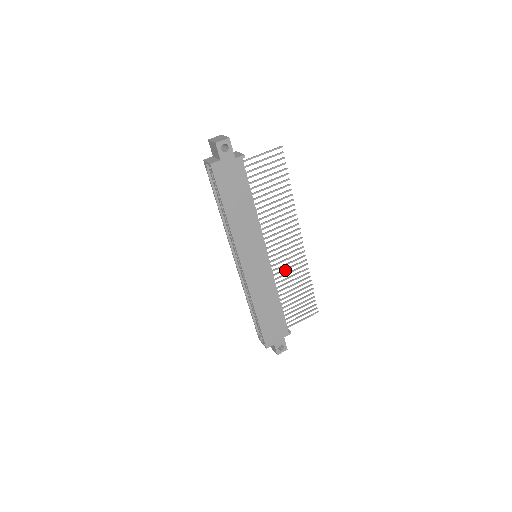
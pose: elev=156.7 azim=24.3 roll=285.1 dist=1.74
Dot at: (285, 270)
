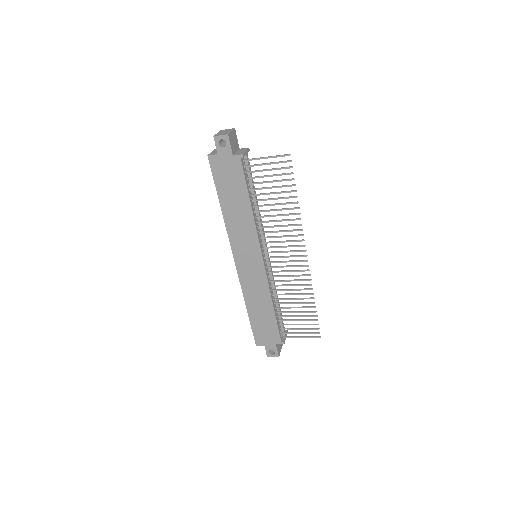
Dot at: (284, 281)
